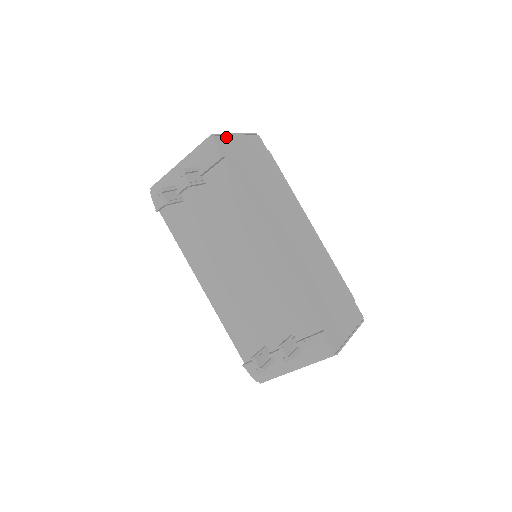
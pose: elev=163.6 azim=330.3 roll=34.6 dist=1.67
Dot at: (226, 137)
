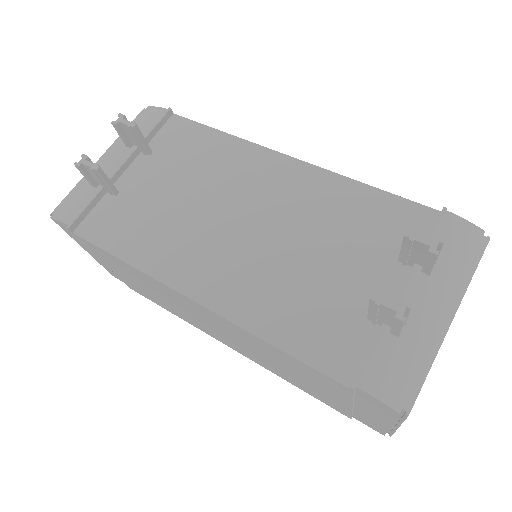
Dot at: occluded
